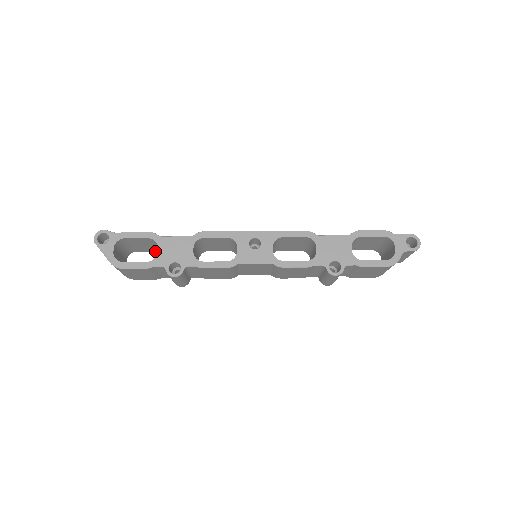
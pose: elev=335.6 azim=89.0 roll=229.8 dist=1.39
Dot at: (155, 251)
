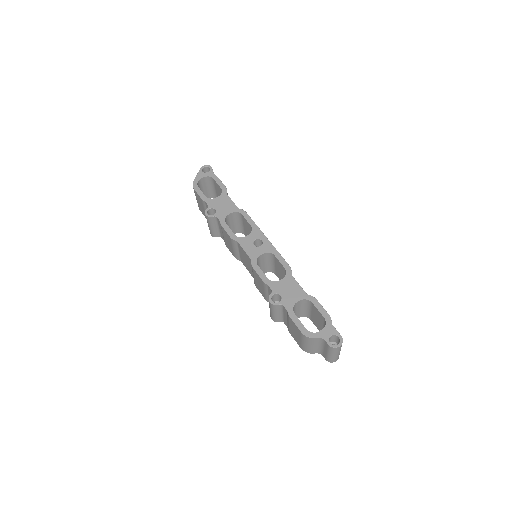
Dot at: occluded
